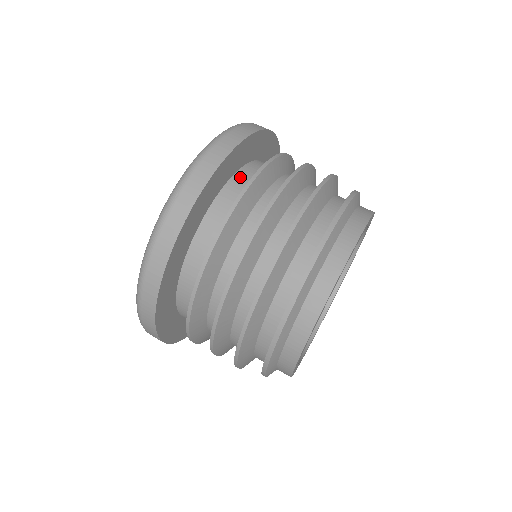
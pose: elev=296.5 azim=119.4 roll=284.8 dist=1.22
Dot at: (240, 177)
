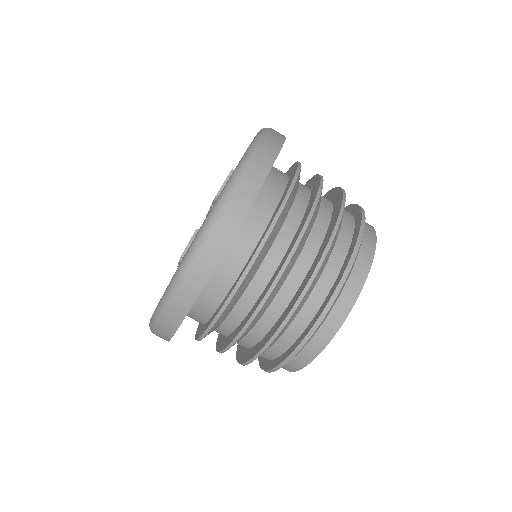
Dot at: (269, 182)
